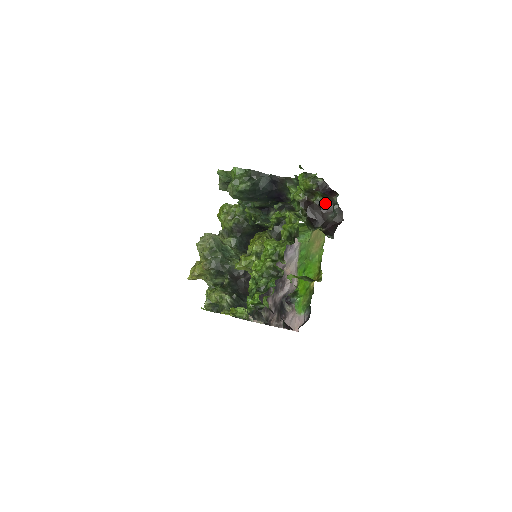
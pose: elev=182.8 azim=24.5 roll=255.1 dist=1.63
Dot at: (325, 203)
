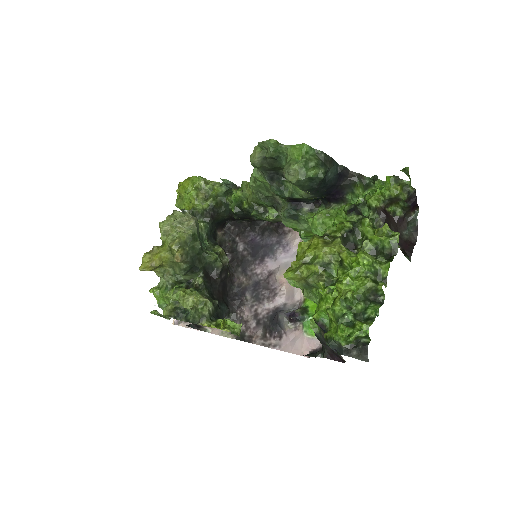
Dot at: (402, 217)
